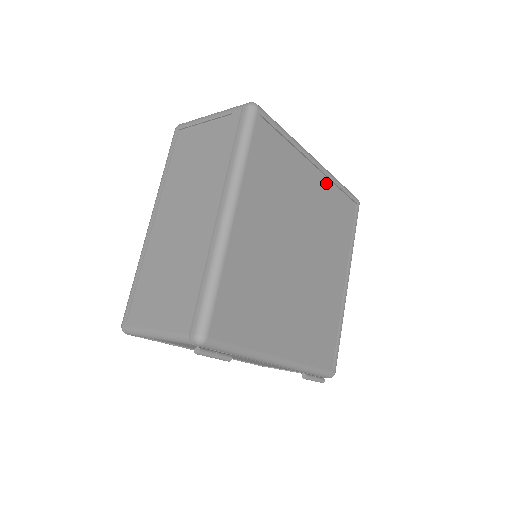
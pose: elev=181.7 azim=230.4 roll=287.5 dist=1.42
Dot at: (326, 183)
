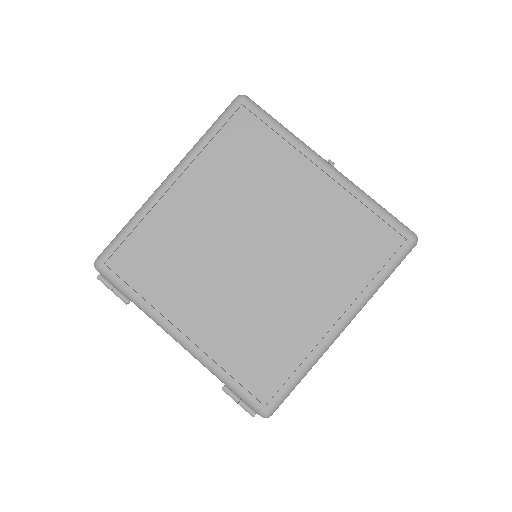
Dot at: (340, 194)
